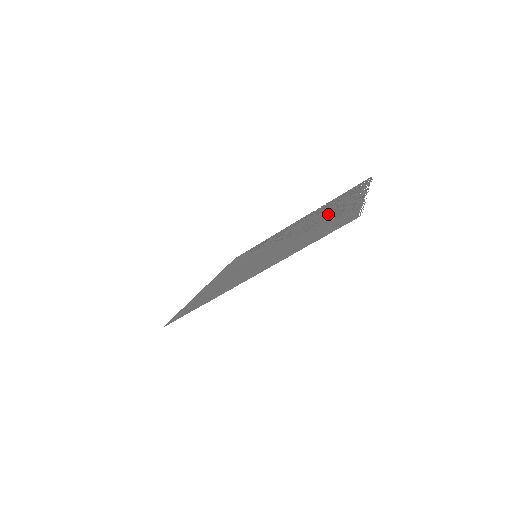
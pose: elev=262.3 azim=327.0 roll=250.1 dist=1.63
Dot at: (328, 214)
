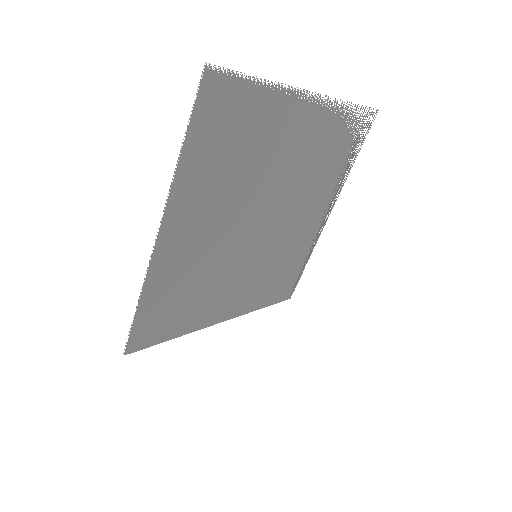
Dot at: (291, 153)
